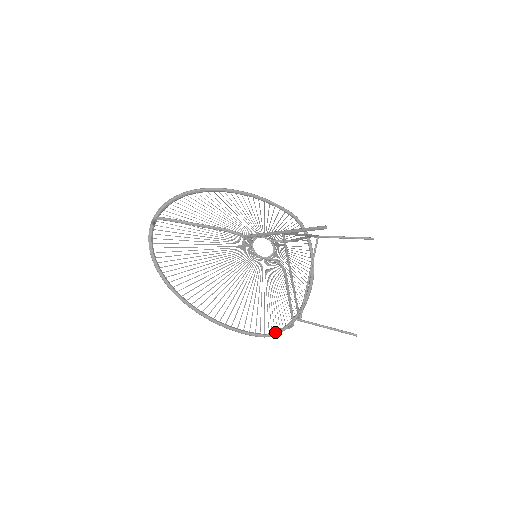
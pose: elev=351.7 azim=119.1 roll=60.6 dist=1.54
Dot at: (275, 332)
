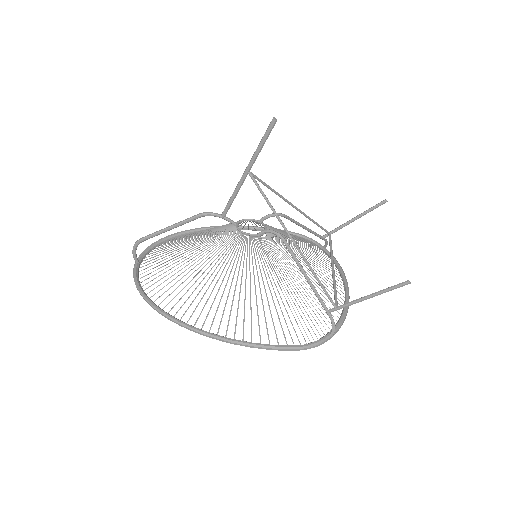
Dot at: (315, 341)
